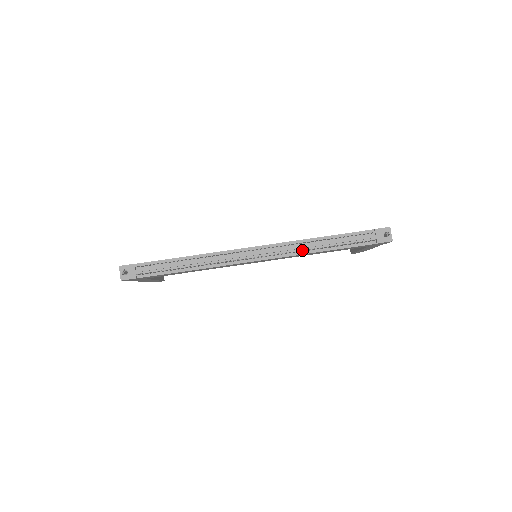
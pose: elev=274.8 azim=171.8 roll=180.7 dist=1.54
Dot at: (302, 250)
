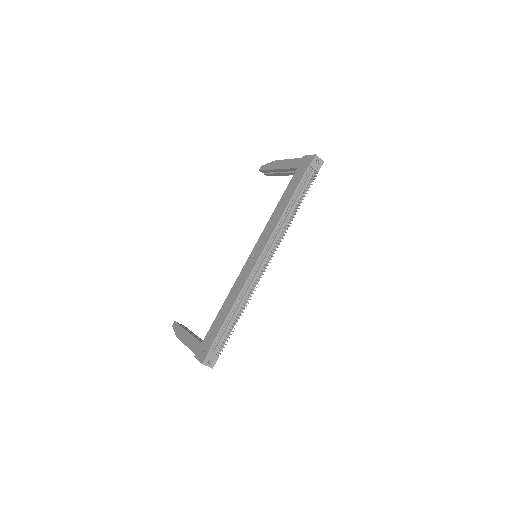
Dot at: occluded
